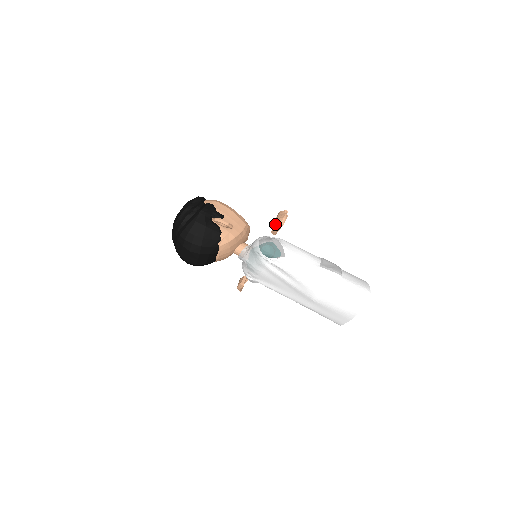
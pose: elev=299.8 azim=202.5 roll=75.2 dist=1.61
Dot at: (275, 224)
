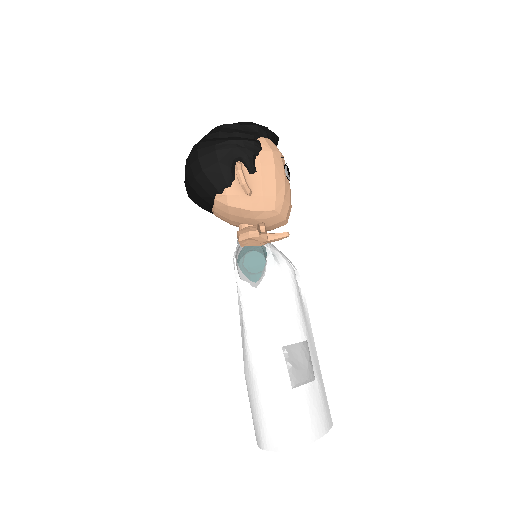
Dot at: occluded
